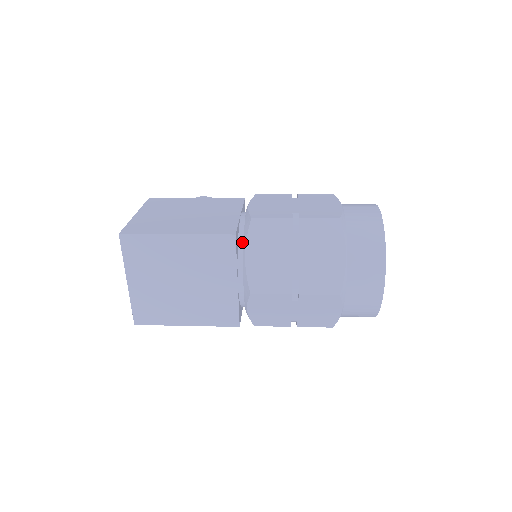
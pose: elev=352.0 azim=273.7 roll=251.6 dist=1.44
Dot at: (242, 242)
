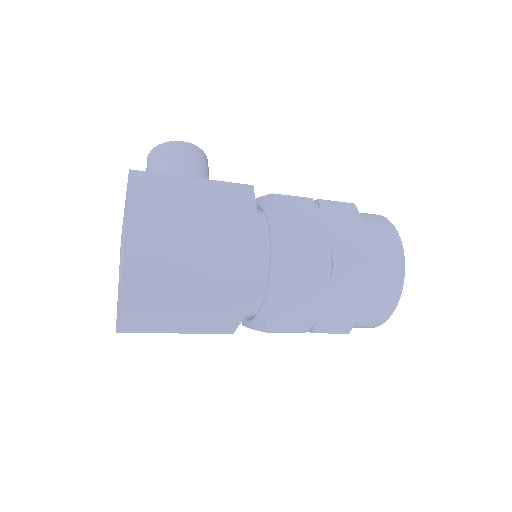
Dot at: occluded
